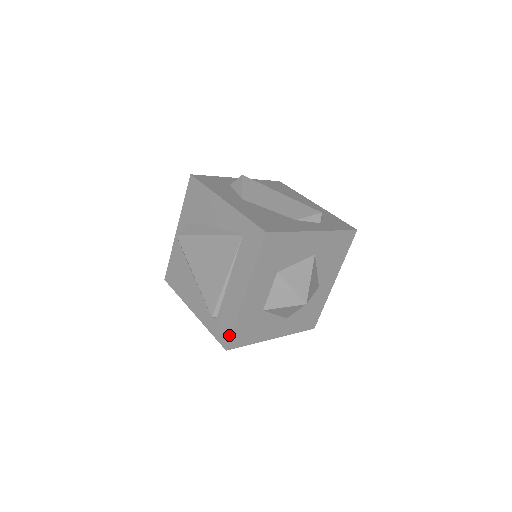
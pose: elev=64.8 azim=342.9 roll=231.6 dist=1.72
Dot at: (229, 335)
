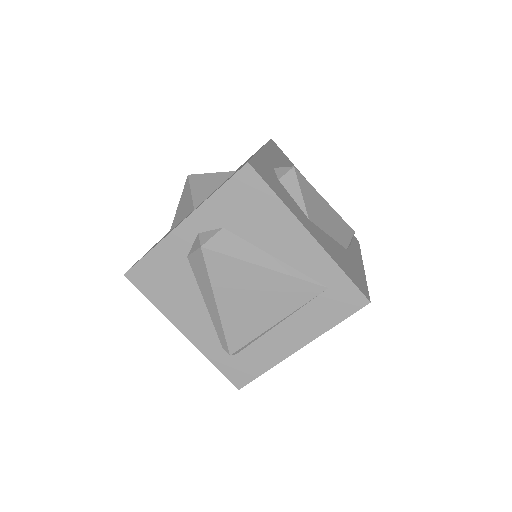
Dot at: (252, 378)
